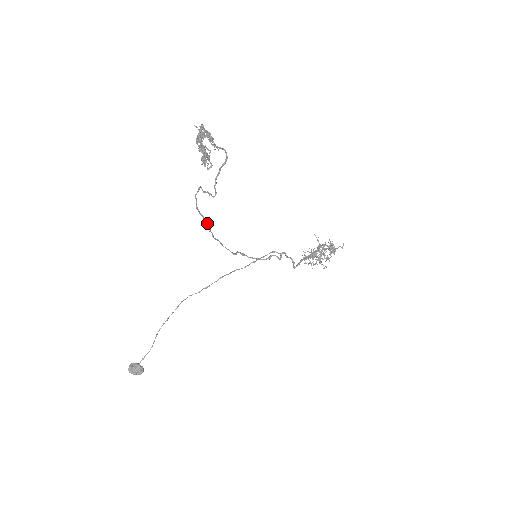
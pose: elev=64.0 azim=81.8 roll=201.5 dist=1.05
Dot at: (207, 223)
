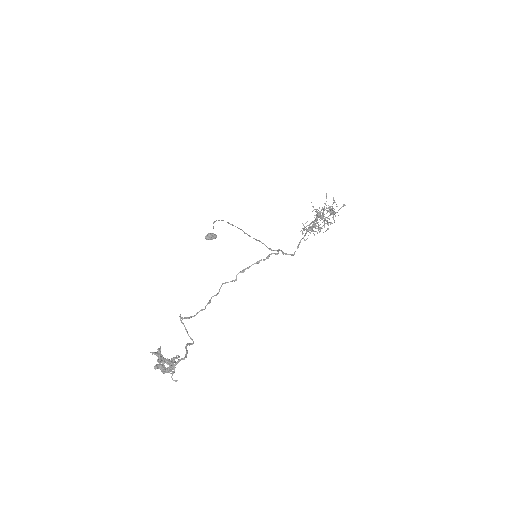
Dot at: occluded
